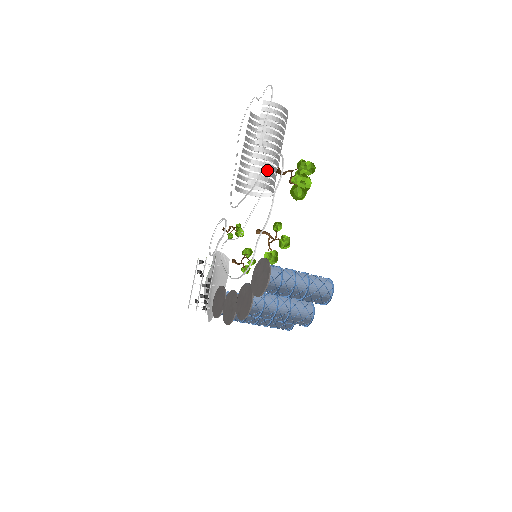
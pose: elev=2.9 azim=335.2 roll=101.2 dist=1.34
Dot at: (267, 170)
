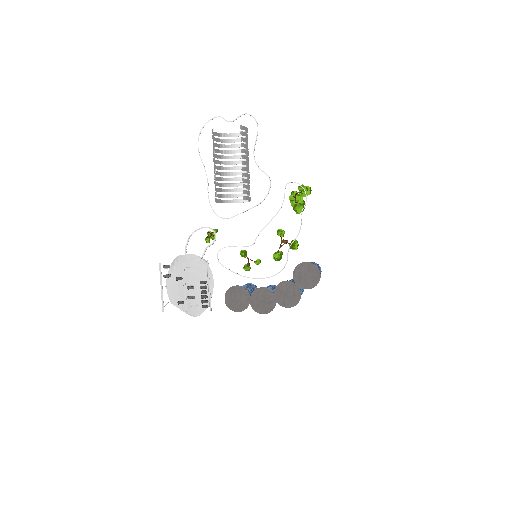
Dot at: occluded
